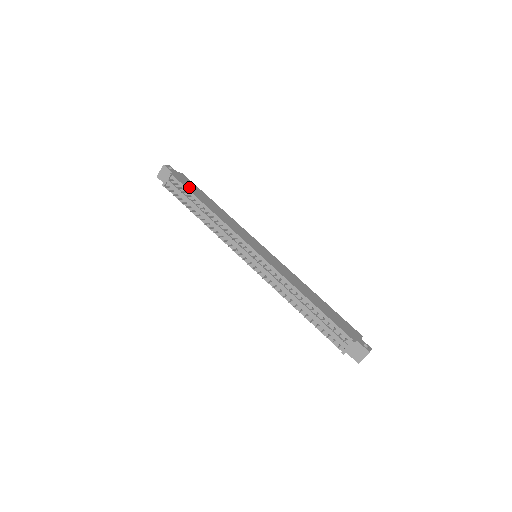
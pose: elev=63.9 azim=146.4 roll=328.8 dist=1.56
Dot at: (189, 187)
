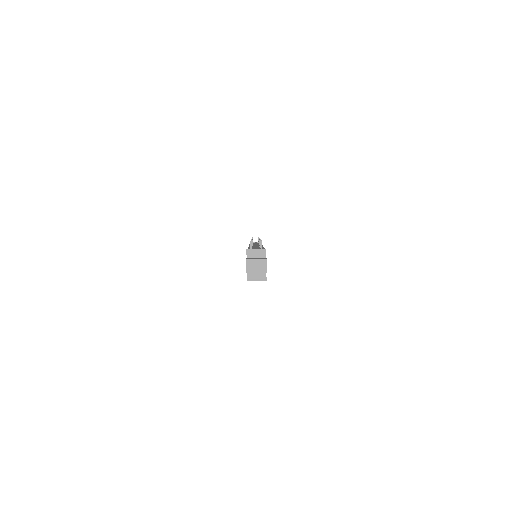
Dot at: occluded
